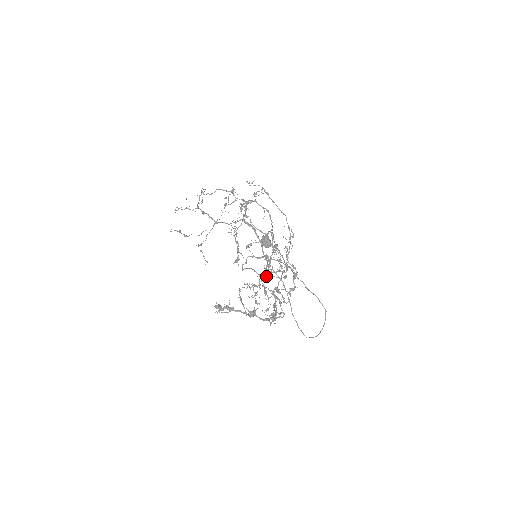
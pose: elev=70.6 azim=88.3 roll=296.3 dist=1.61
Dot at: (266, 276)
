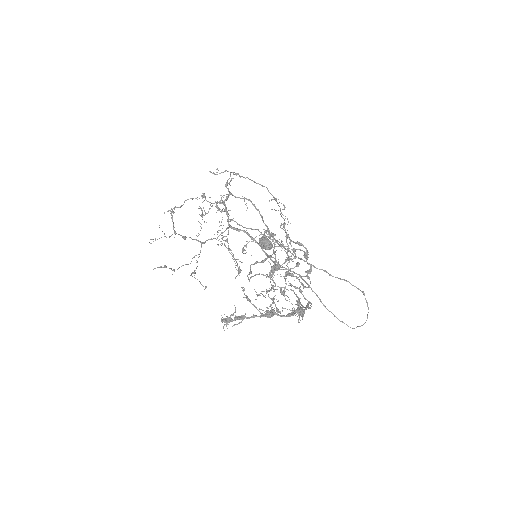
Dot at: occluded
